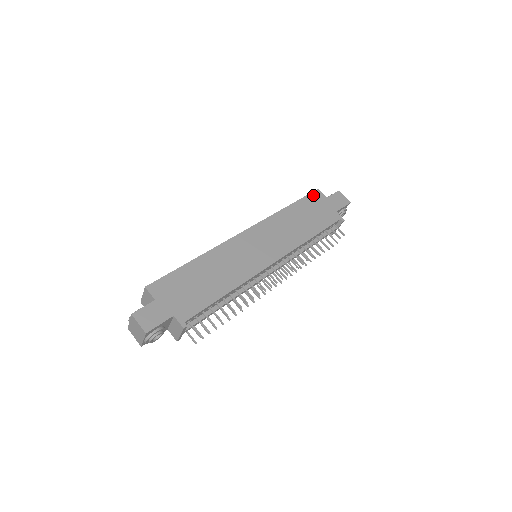
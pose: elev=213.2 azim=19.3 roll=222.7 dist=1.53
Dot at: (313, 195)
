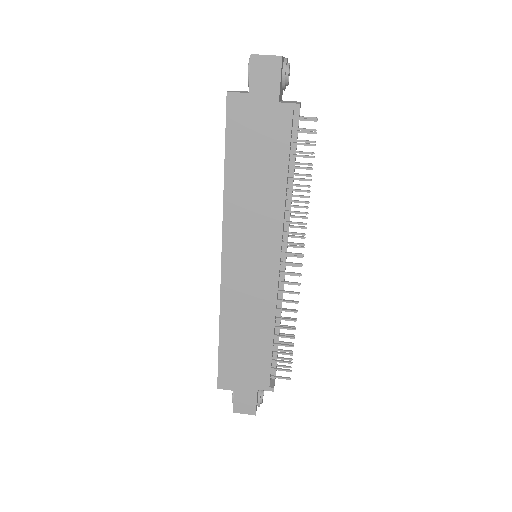
Dot at: (231, 115)
